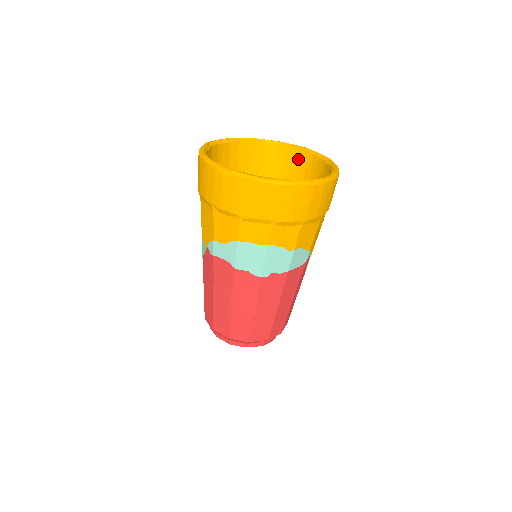
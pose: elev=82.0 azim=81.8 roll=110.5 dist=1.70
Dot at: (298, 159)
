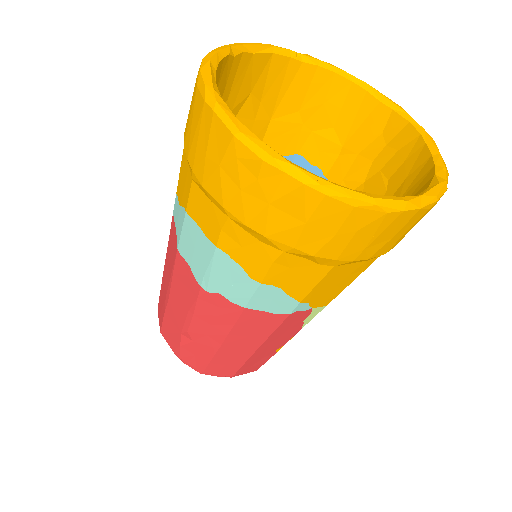
Dot at: (409, 152)
